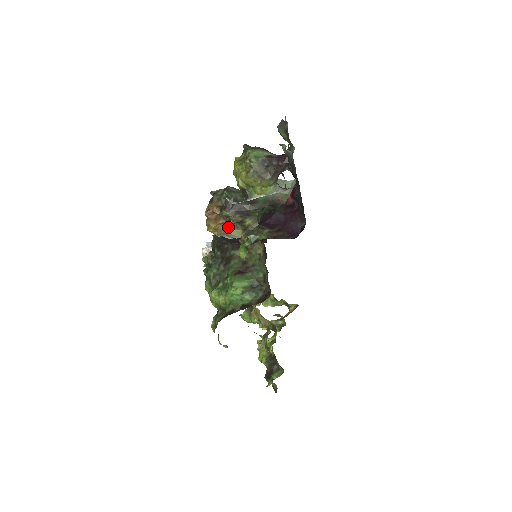
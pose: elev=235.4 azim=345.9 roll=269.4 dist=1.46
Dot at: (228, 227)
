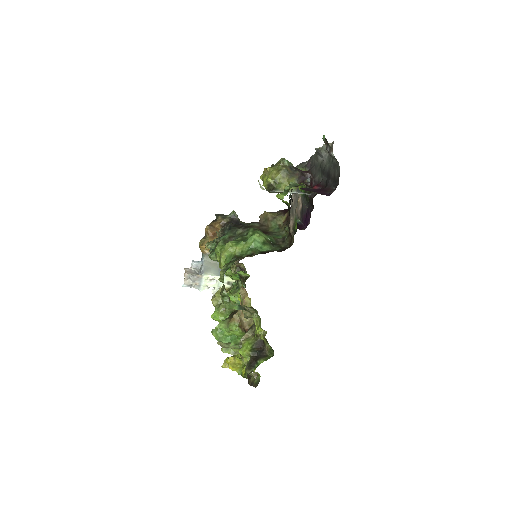
Dot at: occluded
